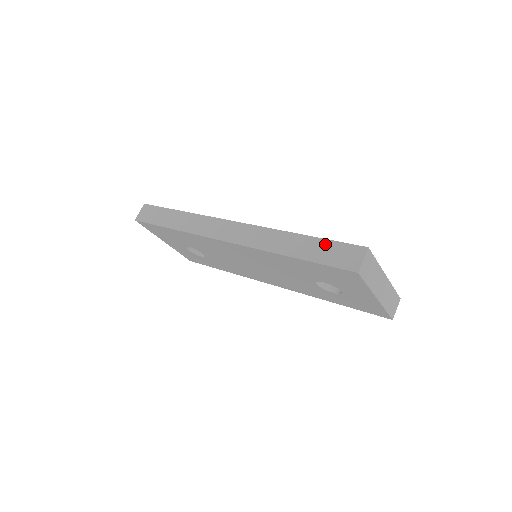
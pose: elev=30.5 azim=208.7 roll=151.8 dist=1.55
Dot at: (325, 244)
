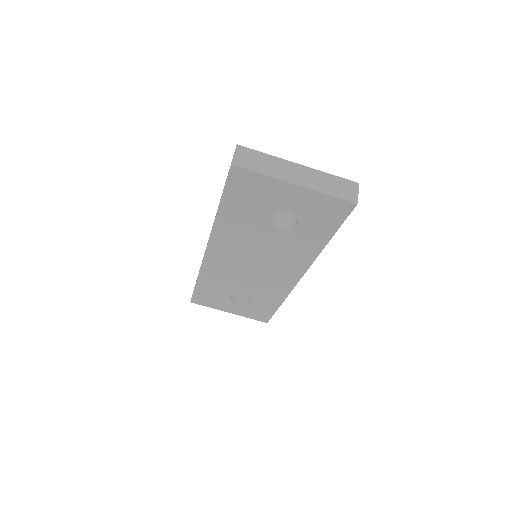
Dot at: occluded
